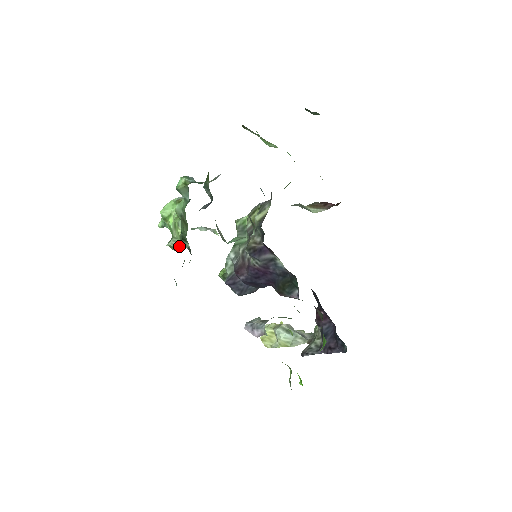
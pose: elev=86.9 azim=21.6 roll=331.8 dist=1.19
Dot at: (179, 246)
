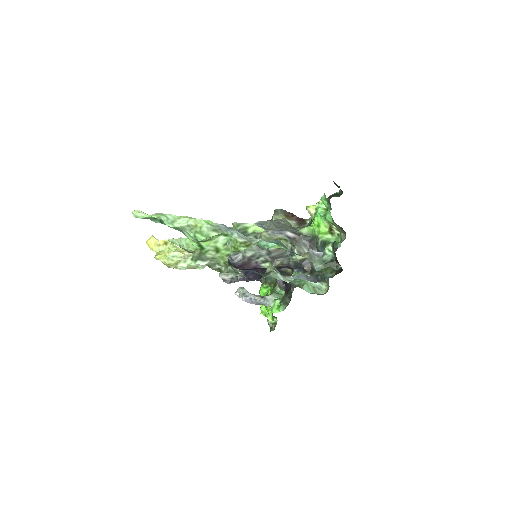
Dot at: (231, 272)
